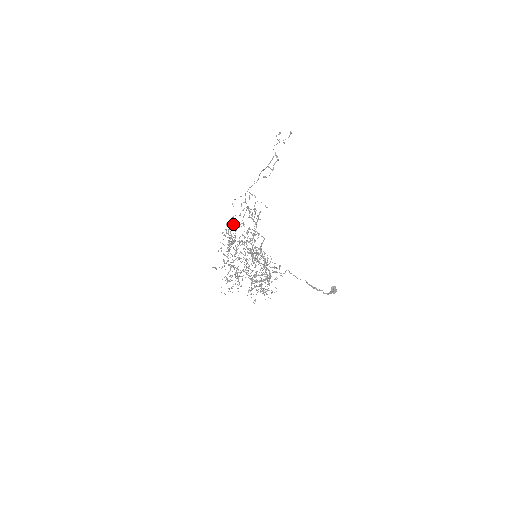
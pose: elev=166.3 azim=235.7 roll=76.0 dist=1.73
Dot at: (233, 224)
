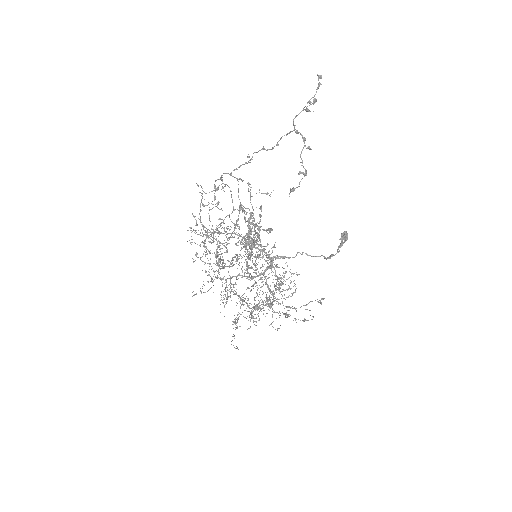
Dot at: occluded
